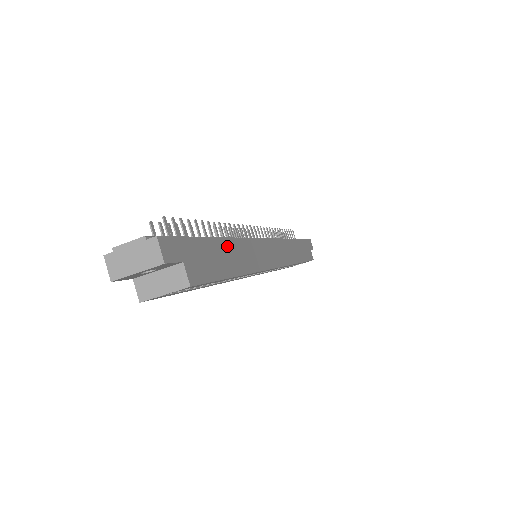
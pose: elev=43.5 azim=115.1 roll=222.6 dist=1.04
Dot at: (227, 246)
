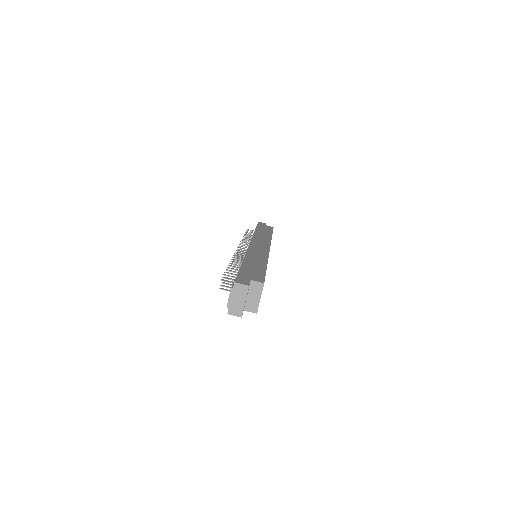
Dot at: (248, 262)
